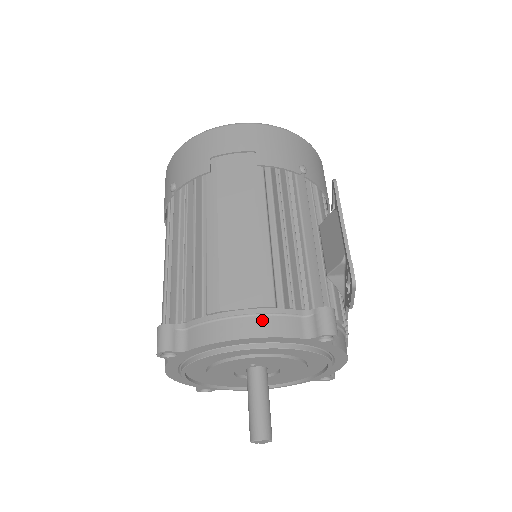
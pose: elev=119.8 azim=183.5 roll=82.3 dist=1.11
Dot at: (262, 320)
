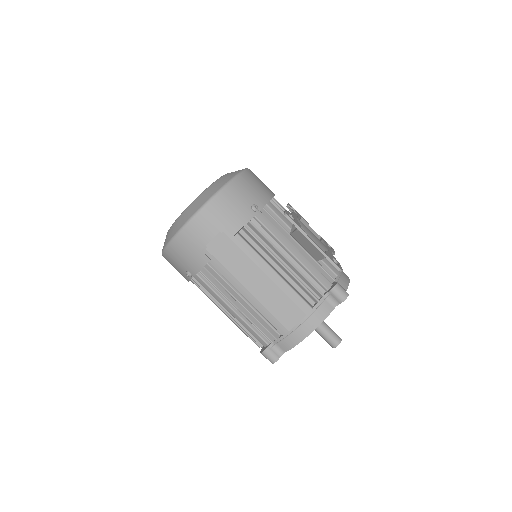
Dot at: (311, 319)
